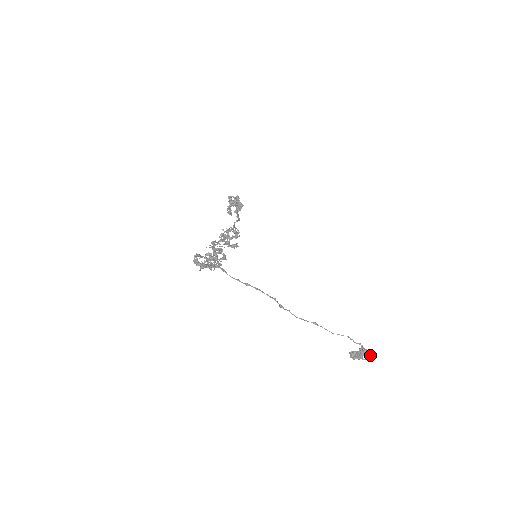
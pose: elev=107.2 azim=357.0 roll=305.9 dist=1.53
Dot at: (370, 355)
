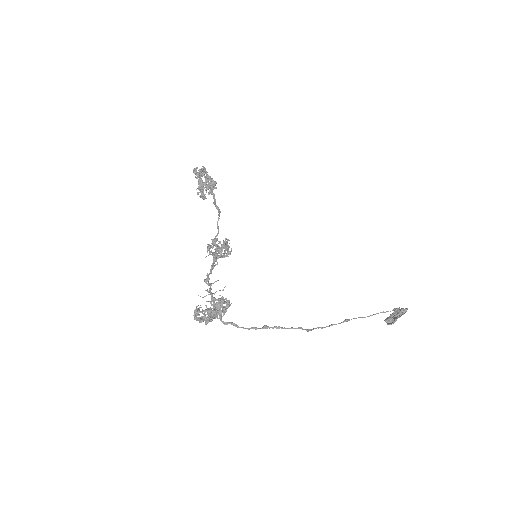
Dot at: (406, 311)
